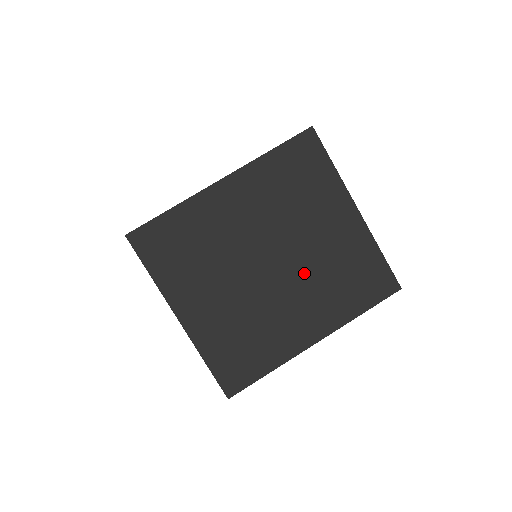
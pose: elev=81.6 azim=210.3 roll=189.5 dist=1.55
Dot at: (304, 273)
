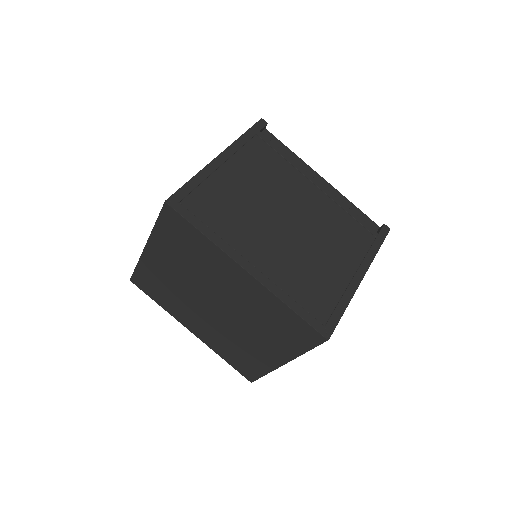
Dot at: (223, 327)
